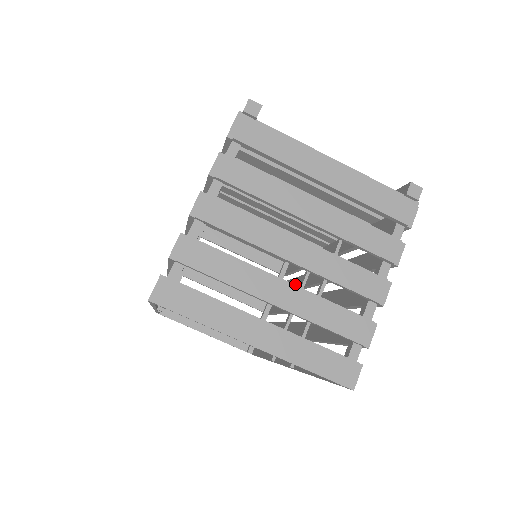
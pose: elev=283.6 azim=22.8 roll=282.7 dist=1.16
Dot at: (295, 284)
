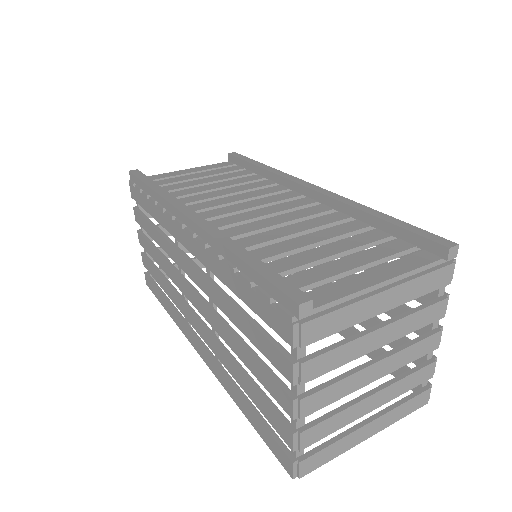
Dot at: occluded
